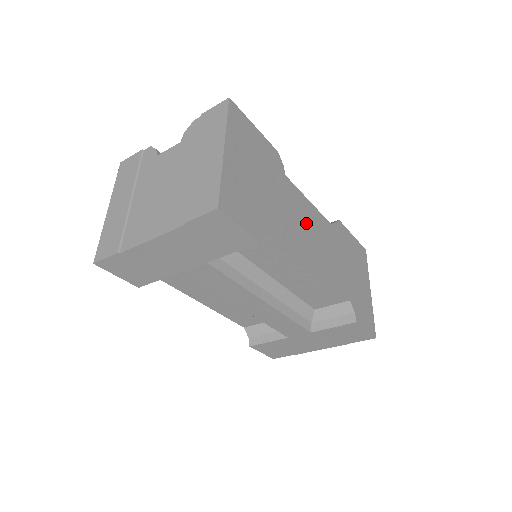
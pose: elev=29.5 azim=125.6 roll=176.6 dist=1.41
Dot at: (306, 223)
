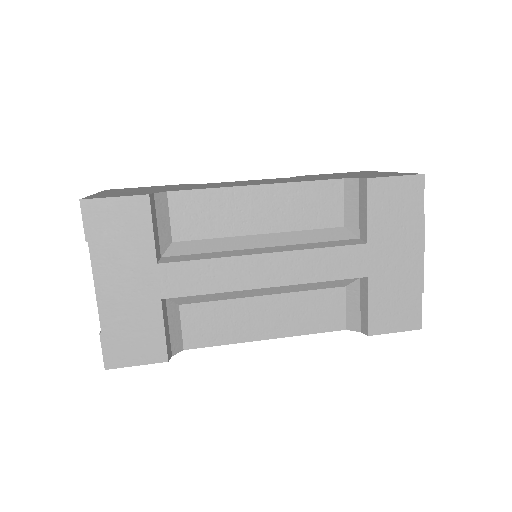
Dot at: occluded
